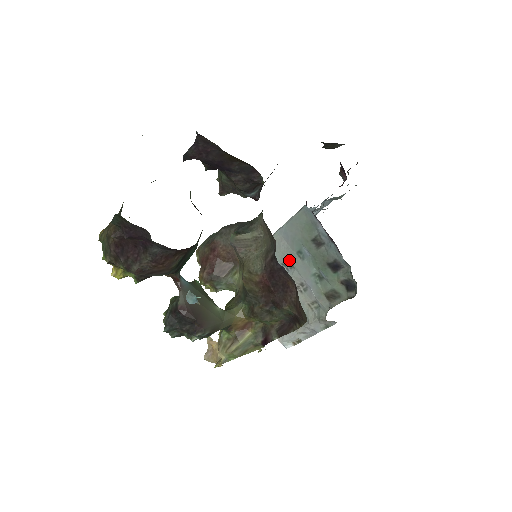
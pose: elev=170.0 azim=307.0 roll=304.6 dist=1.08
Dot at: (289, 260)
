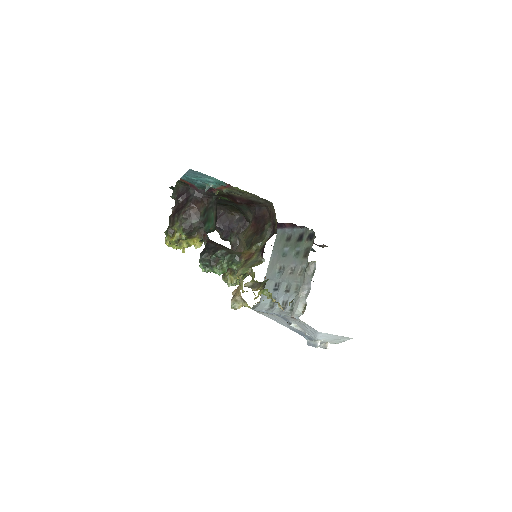
Dot at: (280, 266)
